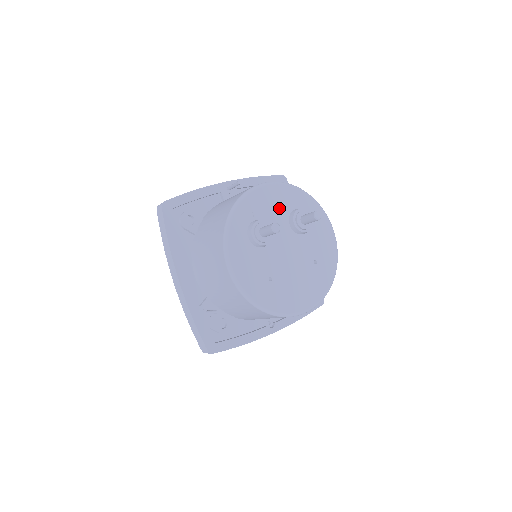
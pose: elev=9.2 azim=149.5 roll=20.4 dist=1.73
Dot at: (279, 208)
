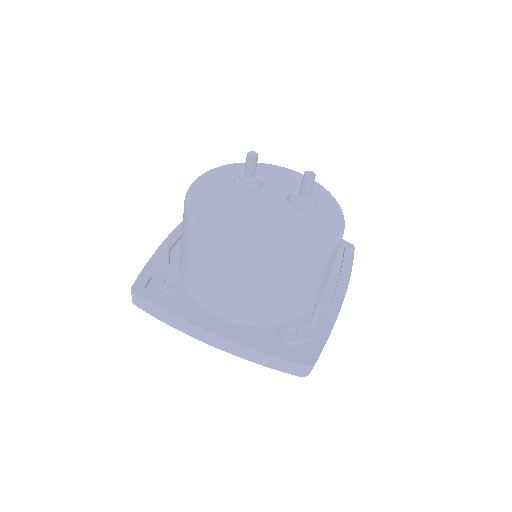
Dot at: (288, 185)
